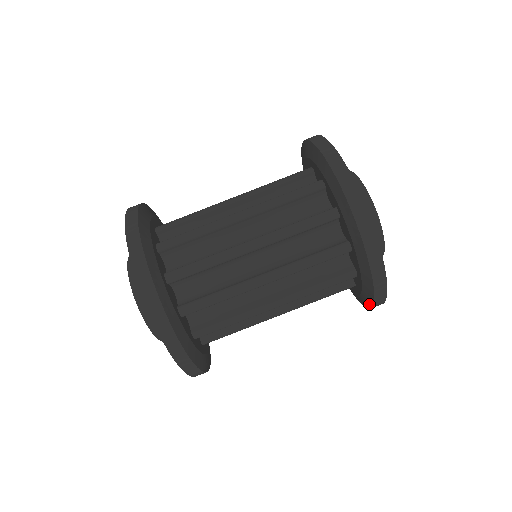
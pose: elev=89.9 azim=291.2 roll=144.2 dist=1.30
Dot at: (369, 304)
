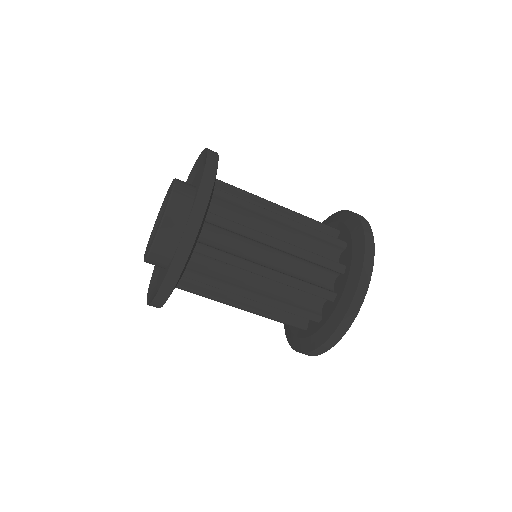
Dot at: (308, 348)
